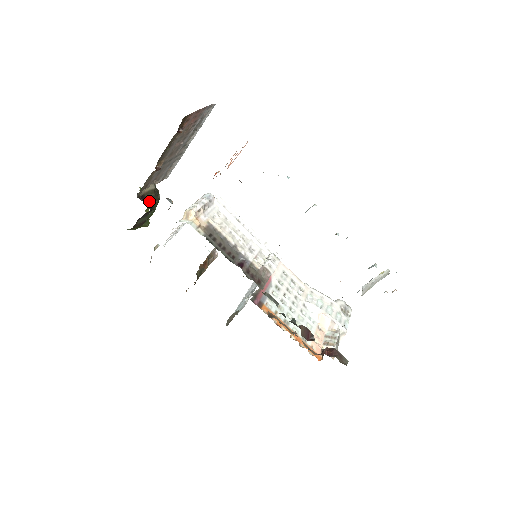
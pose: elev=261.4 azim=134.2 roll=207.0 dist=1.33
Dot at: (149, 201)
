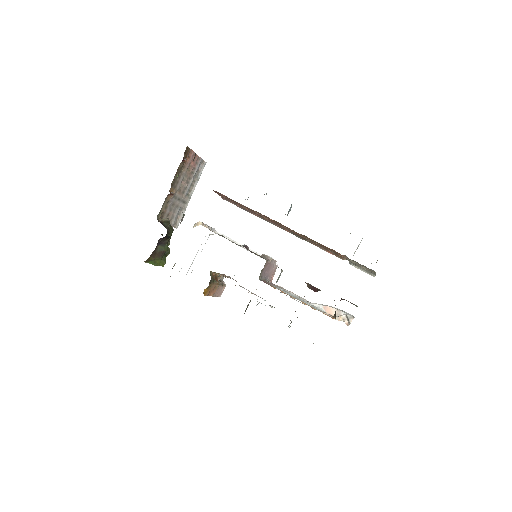
Dot at: (166, 227)
